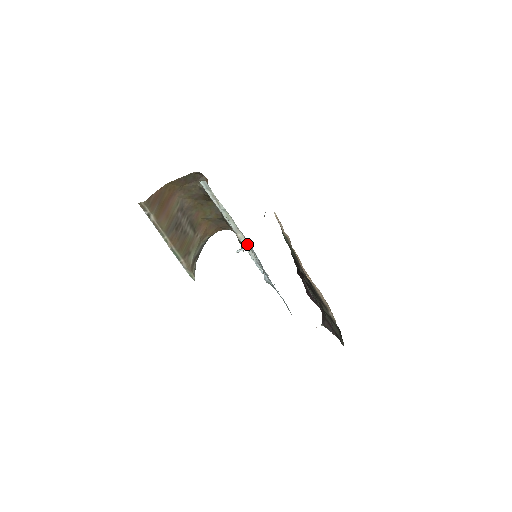
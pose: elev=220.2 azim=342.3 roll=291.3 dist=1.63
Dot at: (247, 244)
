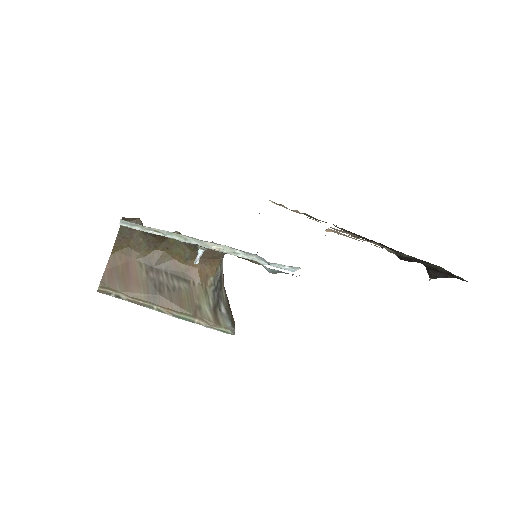
Dot at: occluded
